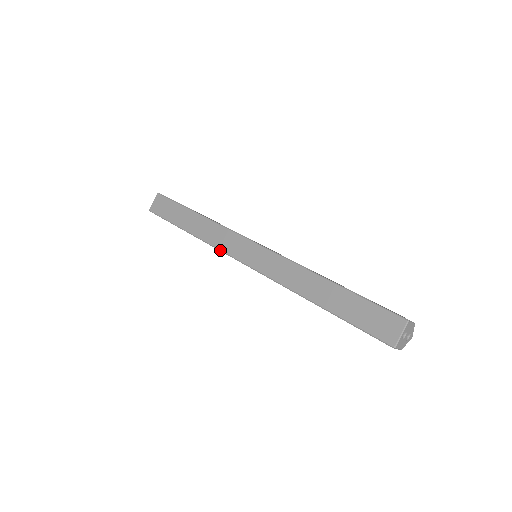
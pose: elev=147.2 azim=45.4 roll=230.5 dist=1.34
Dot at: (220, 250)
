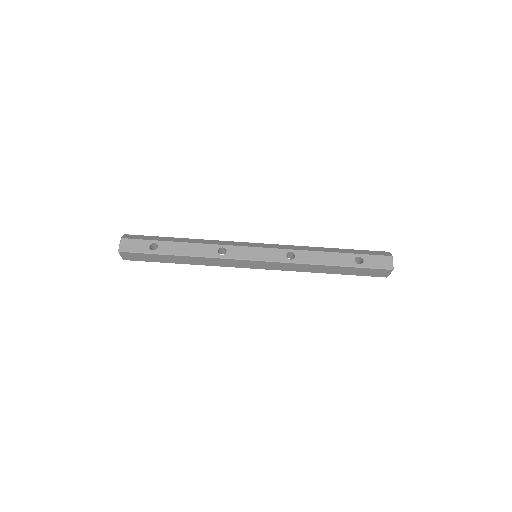
Dot at: occluded
